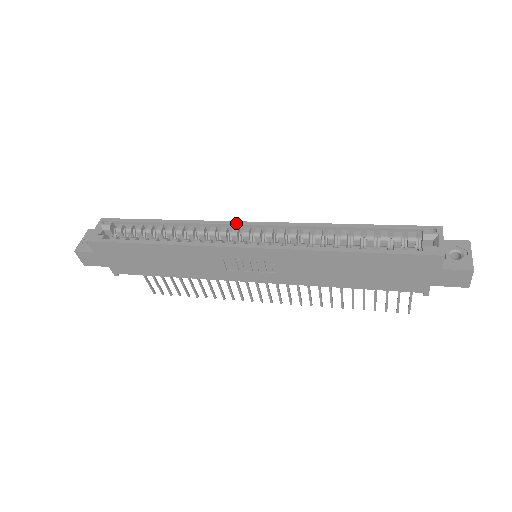
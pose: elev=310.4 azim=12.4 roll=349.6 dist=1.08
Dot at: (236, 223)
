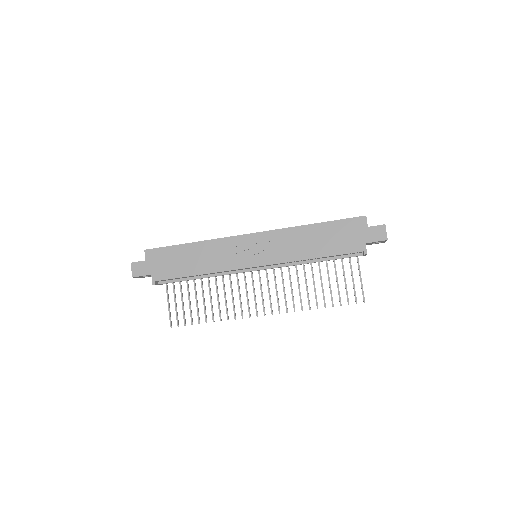
Dot at: occluded
